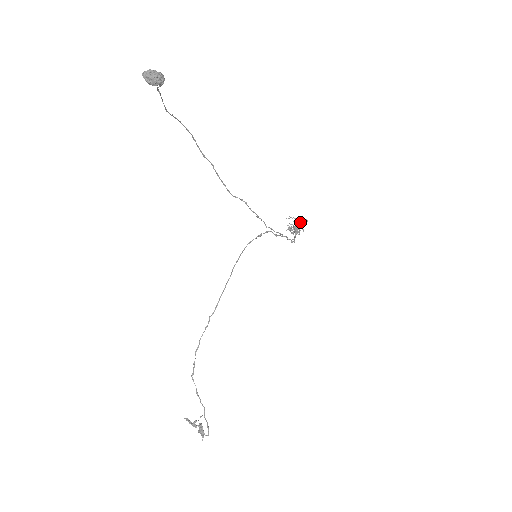
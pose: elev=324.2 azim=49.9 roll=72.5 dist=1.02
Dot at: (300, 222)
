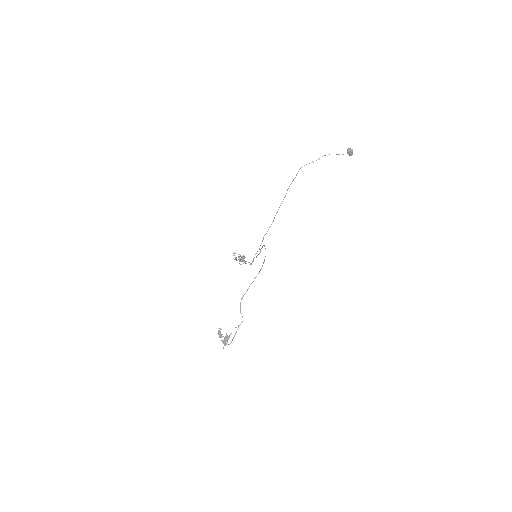
Dot at: (243, 258)
